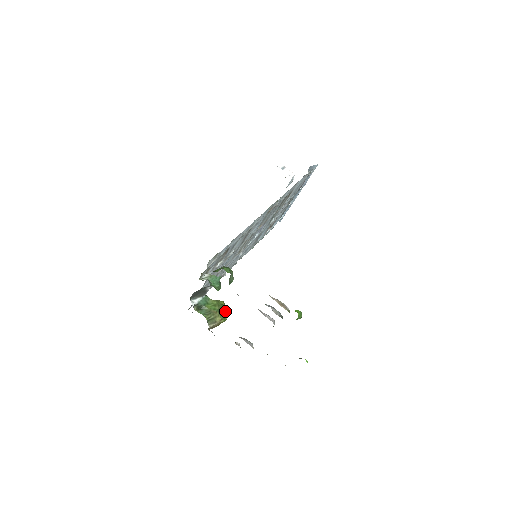
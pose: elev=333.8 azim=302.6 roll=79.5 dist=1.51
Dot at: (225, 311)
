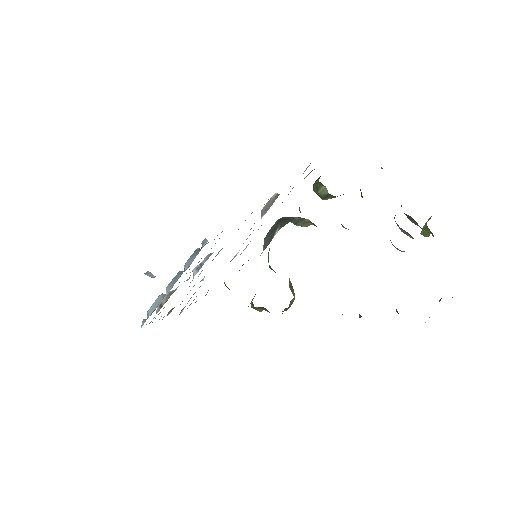
Dot at: occluded
